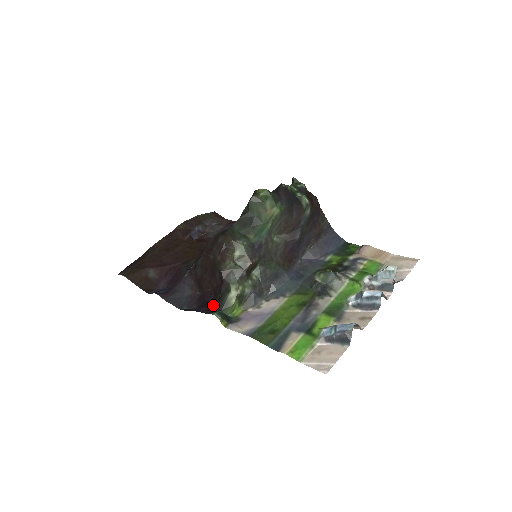
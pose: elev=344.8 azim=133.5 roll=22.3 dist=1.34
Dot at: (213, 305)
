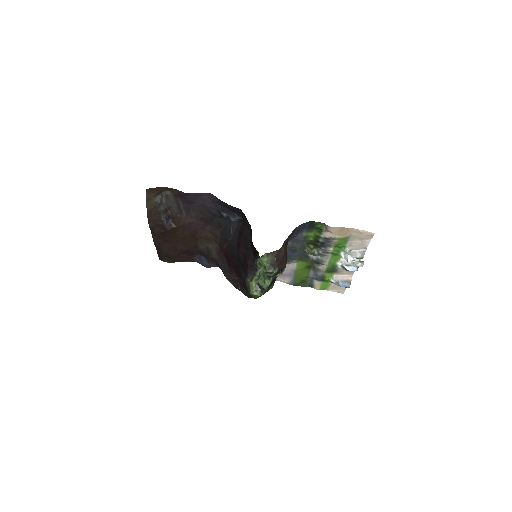
Dot at: occluded
